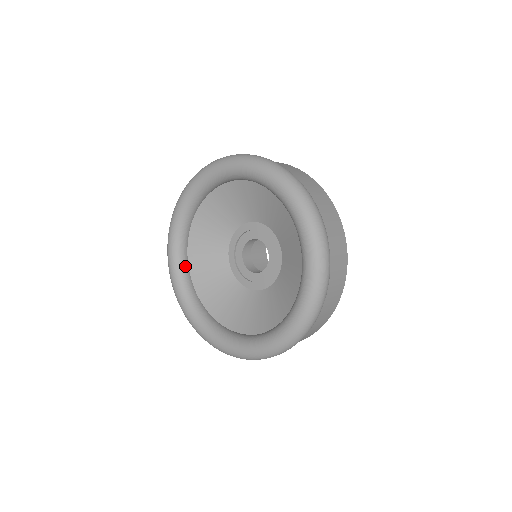
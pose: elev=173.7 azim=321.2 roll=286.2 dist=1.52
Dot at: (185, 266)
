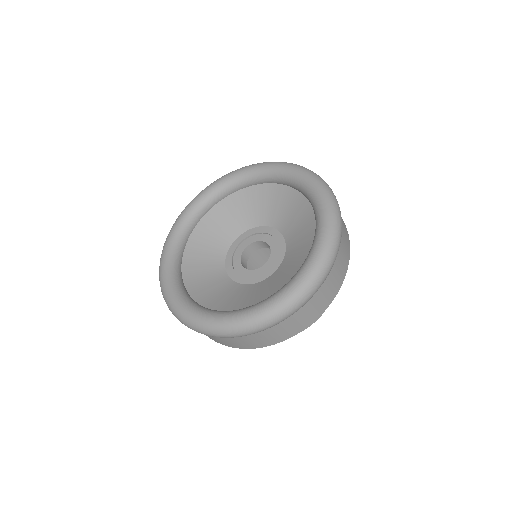
Dot at: (181, 281)
